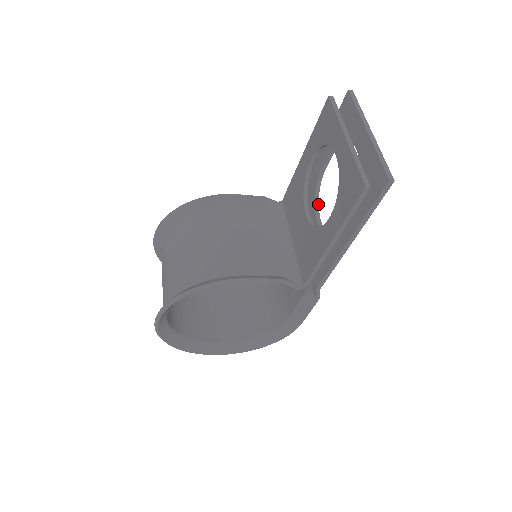
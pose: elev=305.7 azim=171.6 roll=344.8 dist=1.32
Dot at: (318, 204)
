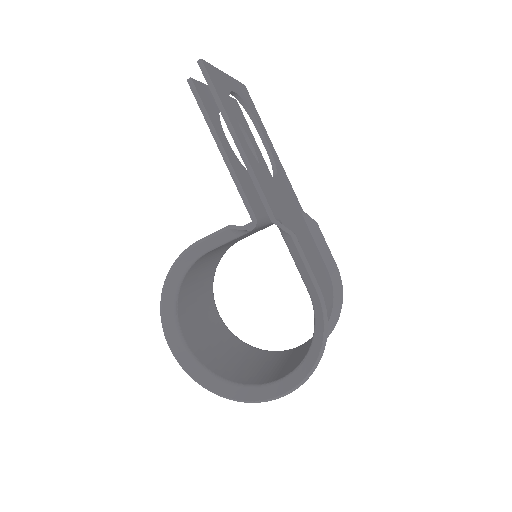
Dot at: (276, 173)
